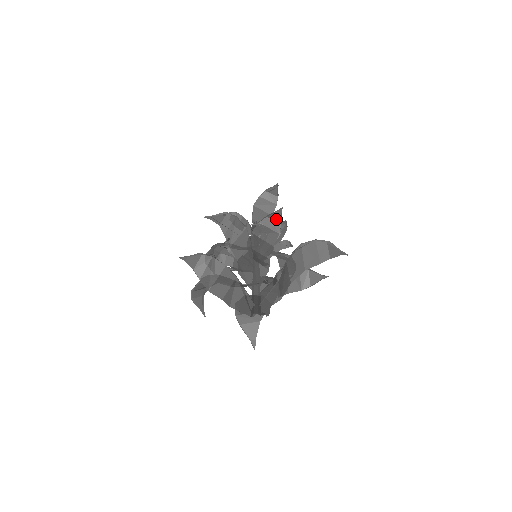
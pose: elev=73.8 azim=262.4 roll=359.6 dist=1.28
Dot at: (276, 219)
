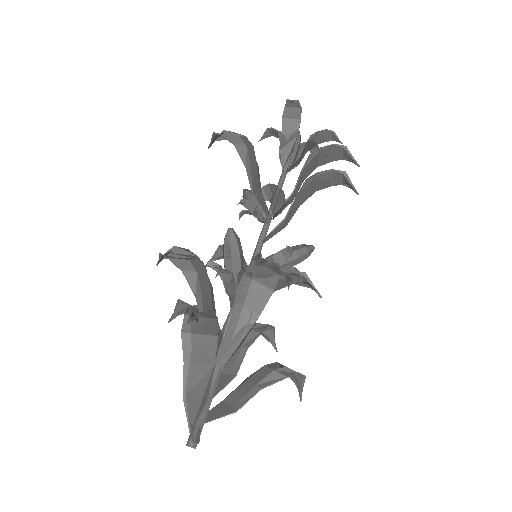
Dot at: (306, 282)
